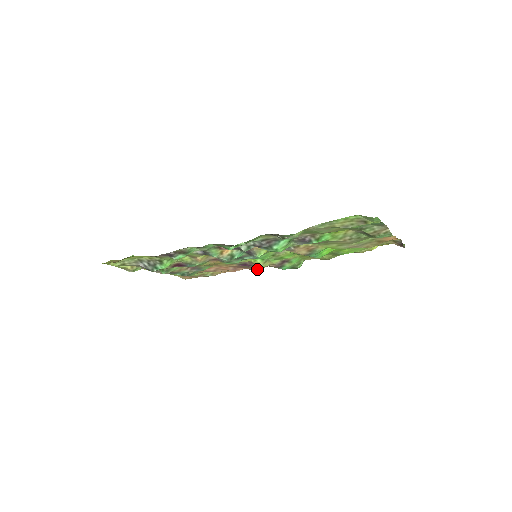
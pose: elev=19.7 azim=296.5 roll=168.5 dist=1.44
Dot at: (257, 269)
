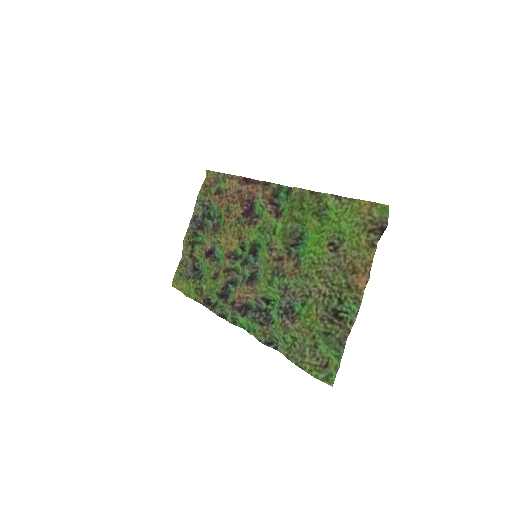
Dot at: (258, 193)
